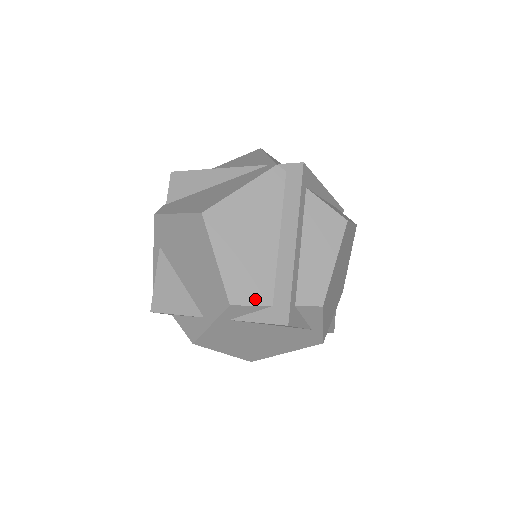
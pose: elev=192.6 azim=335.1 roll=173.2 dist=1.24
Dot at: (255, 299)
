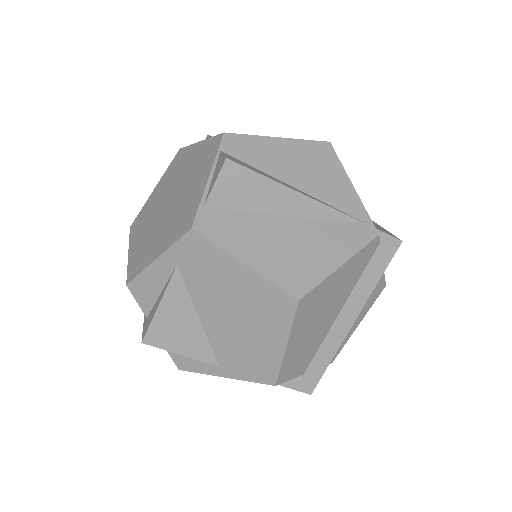
Dot at: (295, 373)
